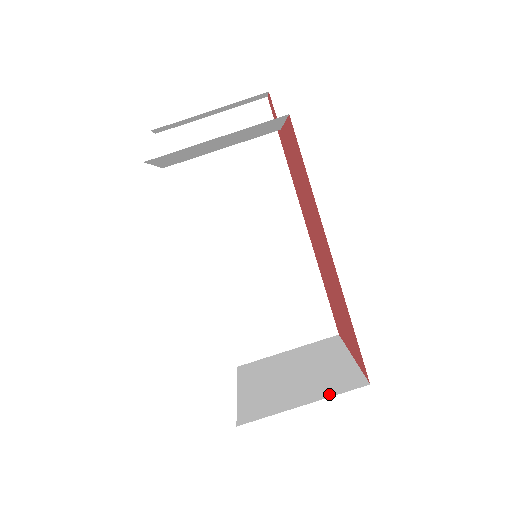
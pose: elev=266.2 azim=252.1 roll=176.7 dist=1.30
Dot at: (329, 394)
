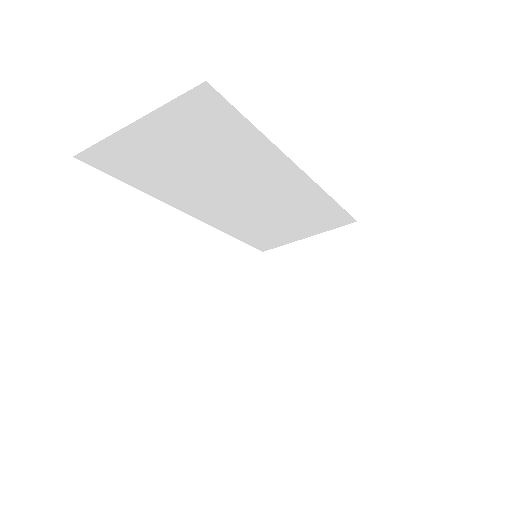
Dot at: (345, 336)
